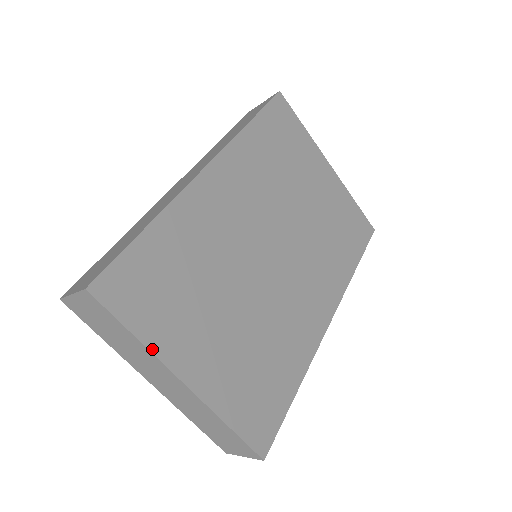
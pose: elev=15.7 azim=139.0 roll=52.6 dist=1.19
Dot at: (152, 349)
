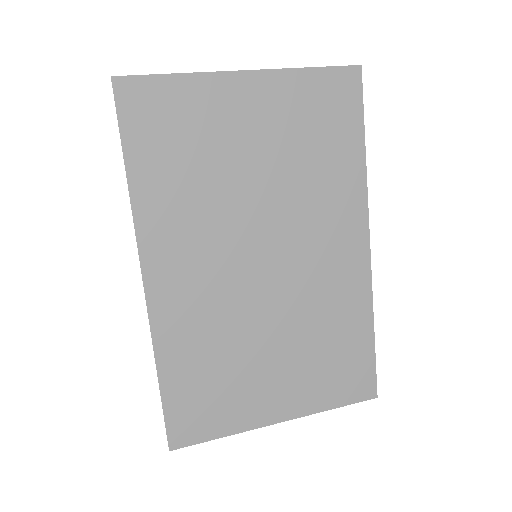
Dot at: (241, 431)
